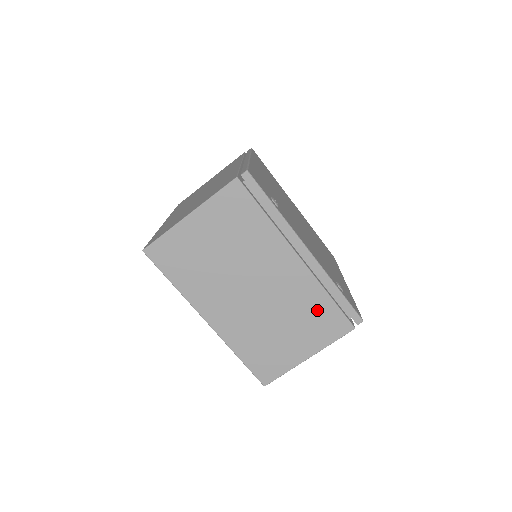
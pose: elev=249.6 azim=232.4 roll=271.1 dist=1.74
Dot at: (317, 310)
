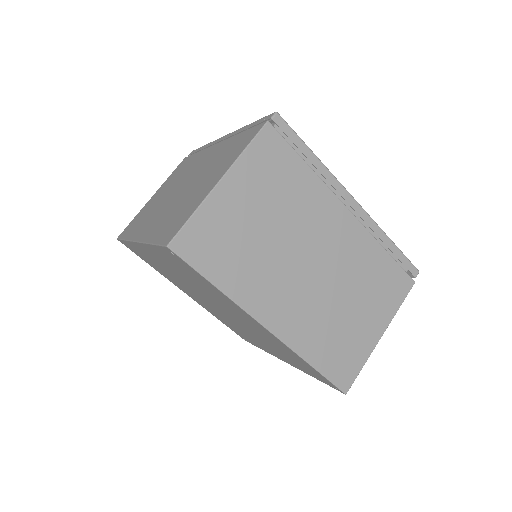
Dot at: (378, 271)
